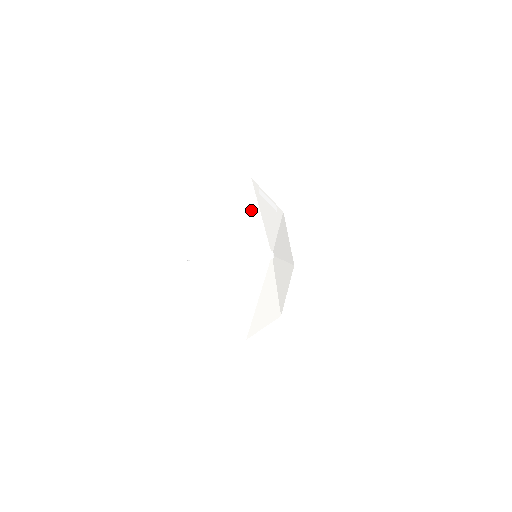
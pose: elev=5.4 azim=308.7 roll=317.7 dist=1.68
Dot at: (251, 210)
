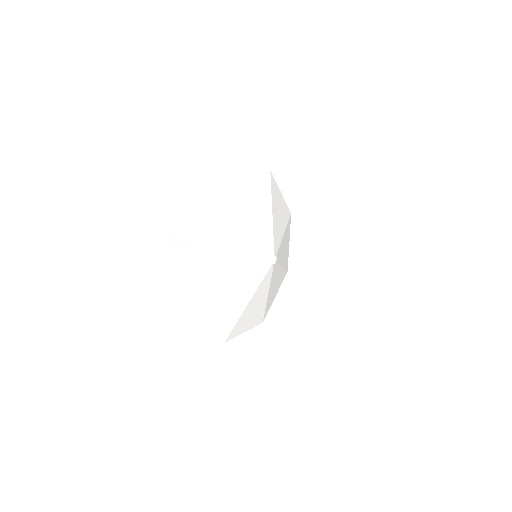
Dot at: (241, 221)
